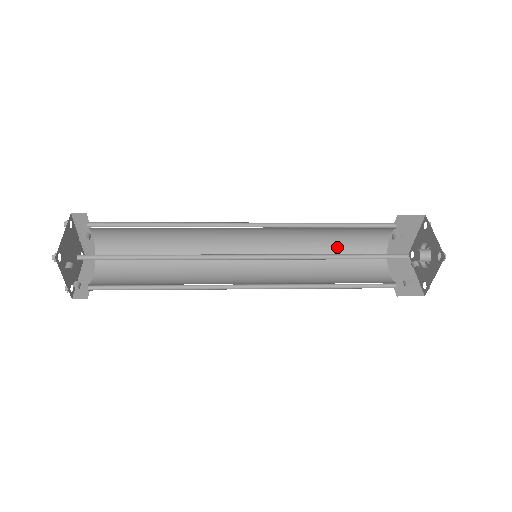
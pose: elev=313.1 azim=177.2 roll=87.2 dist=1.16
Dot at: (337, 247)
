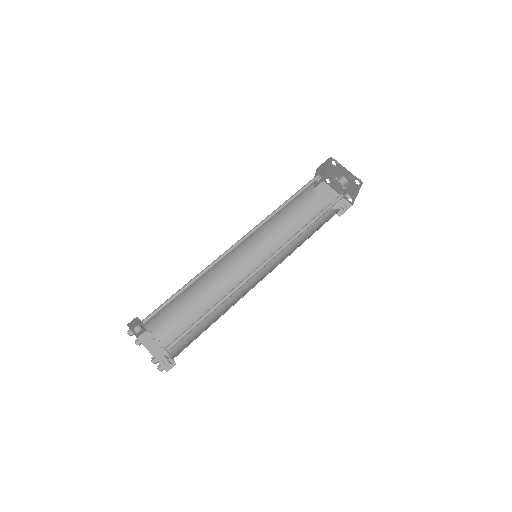
Dot at: (288, 210)
